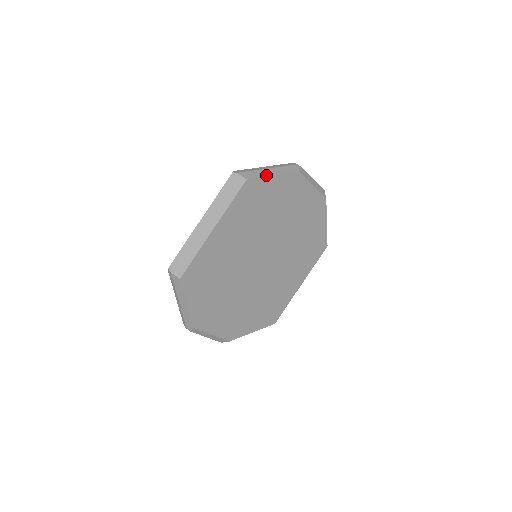
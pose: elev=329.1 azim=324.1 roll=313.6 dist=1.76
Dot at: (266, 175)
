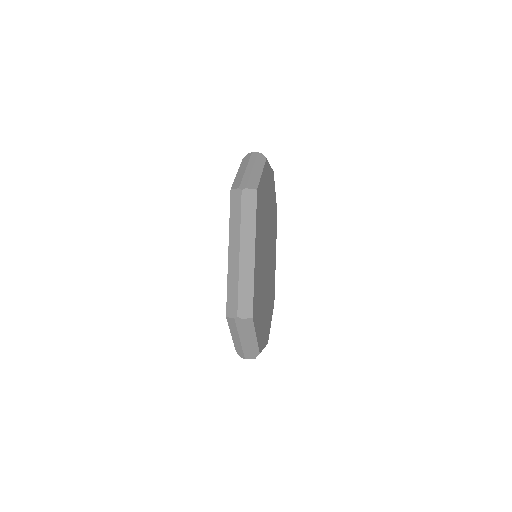
Dot at: (259, 176)
